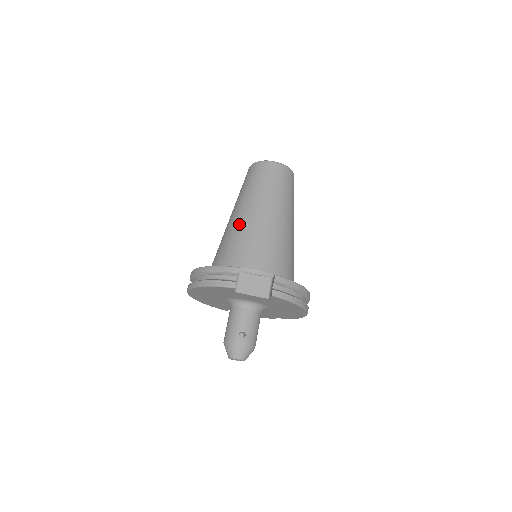
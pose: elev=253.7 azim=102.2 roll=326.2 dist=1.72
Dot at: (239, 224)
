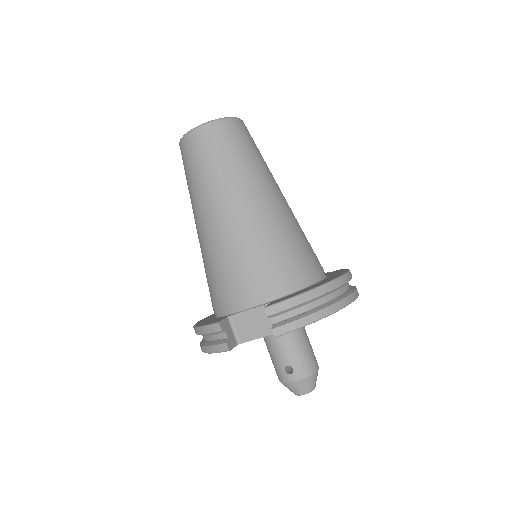
Dot at: (203, 245)
